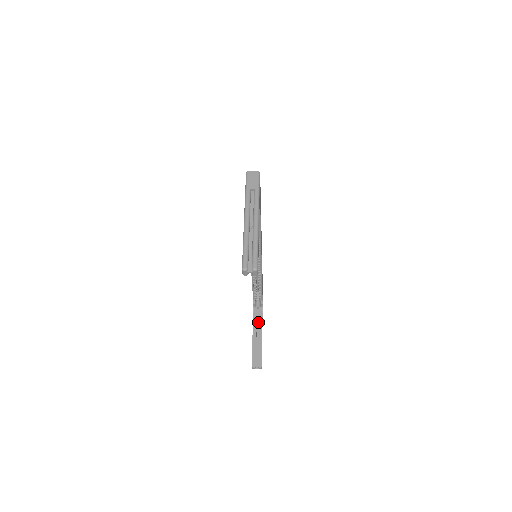
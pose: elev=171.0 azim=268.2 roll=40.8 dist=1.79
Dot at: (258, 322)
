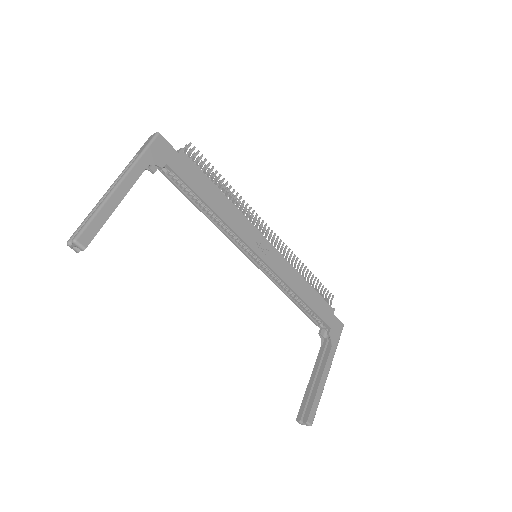
Dot at: occluded
